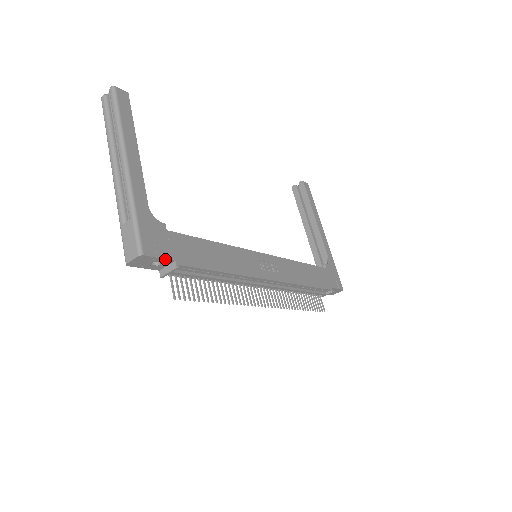
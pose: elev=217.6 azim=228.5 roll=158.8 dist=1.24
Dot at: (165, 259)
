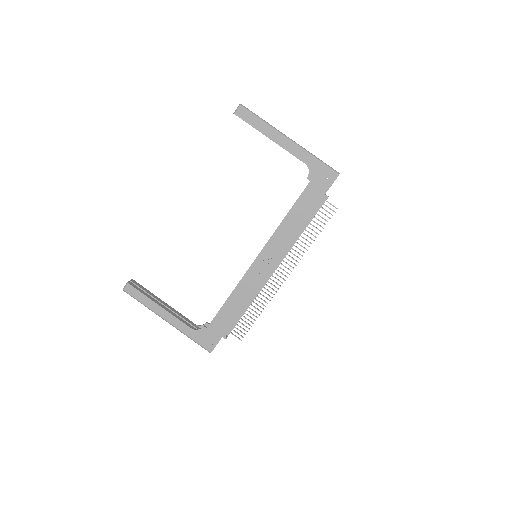
Dot at: occluded
